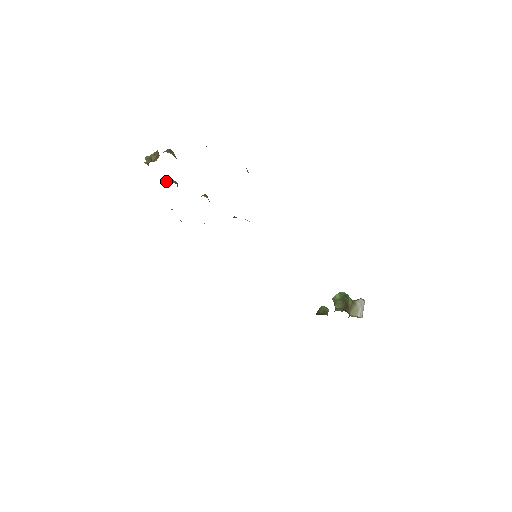
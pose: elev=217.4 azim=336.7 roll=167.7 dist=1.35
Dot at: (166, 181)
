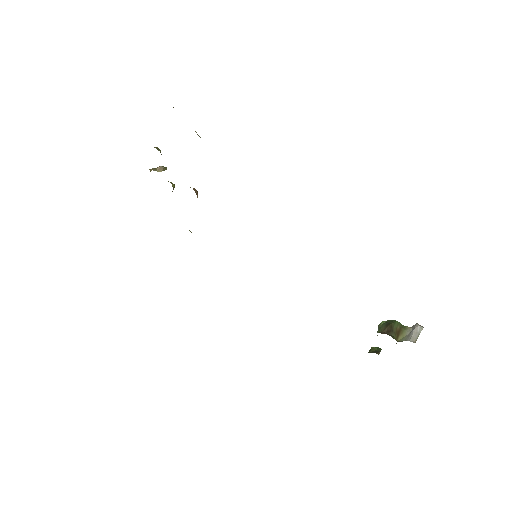
Dot at: occluded
